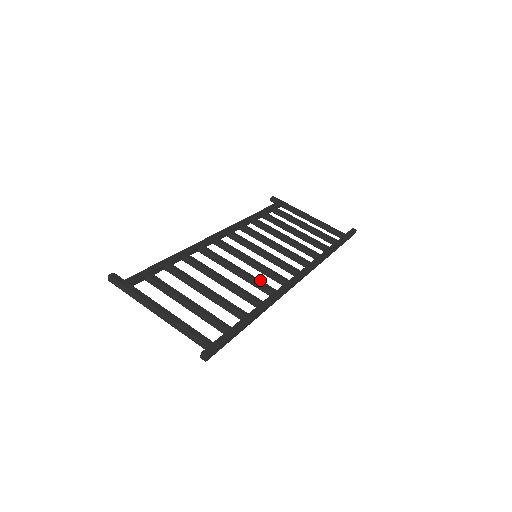
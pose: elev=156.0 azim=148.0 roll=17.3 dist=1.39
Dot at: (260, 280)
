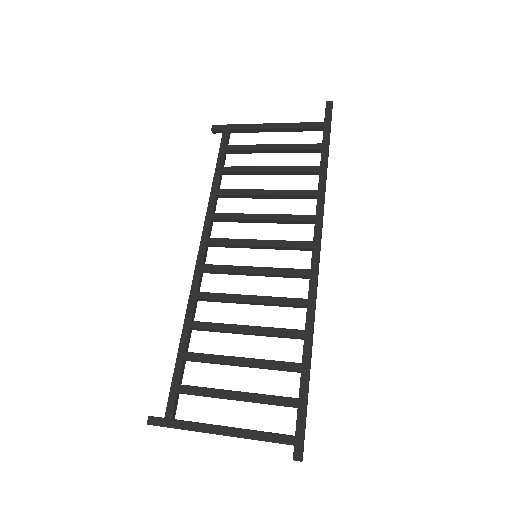
Dot at: (283, 298)
